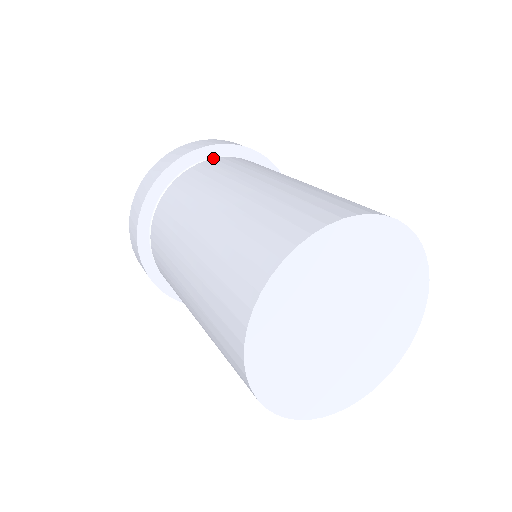
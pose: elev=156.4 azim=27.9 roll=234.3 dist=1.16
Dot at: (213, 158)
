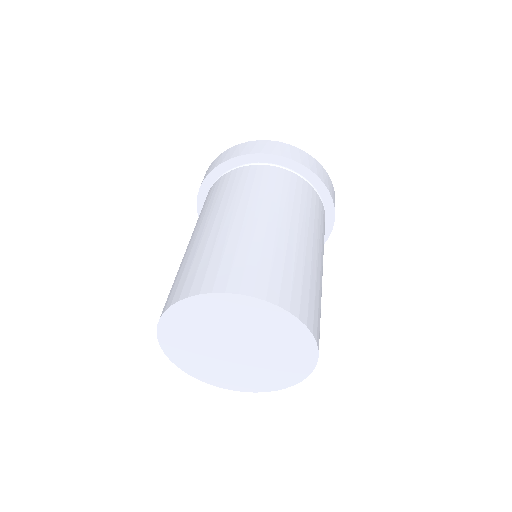
Dot at: (298, 175)
